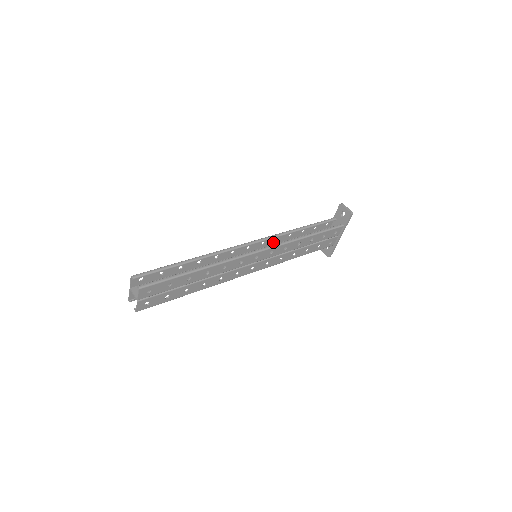
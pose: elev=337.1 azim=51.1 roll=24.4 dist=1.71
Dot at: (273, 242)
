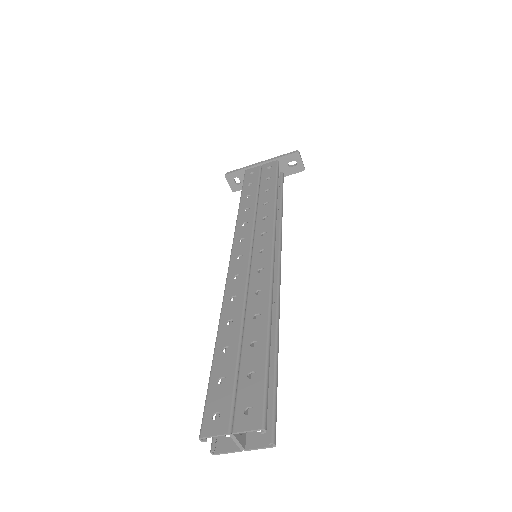
Dot at: (260, 223)
